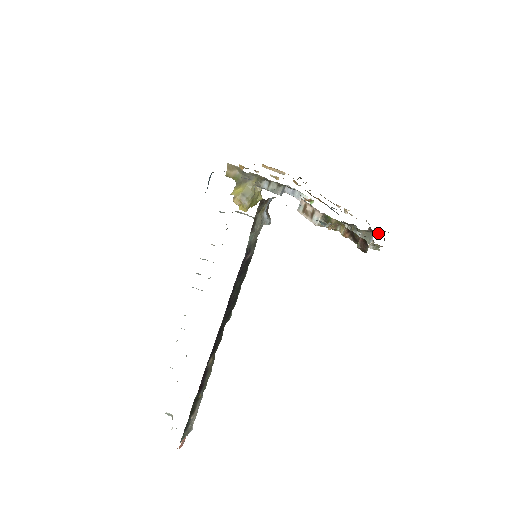
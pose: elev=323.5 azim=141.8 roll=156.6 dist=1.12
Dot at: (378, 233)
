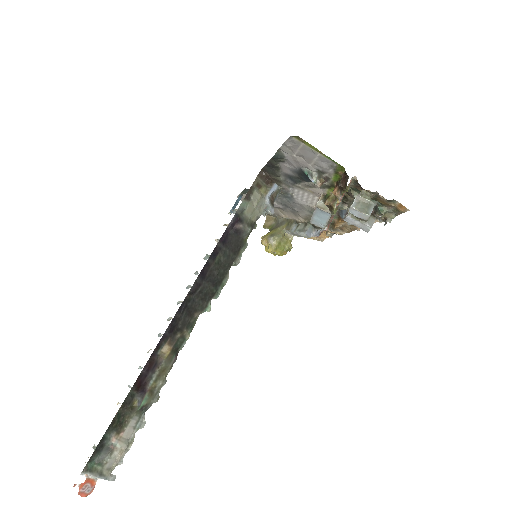
Dot at: (381, 210)
